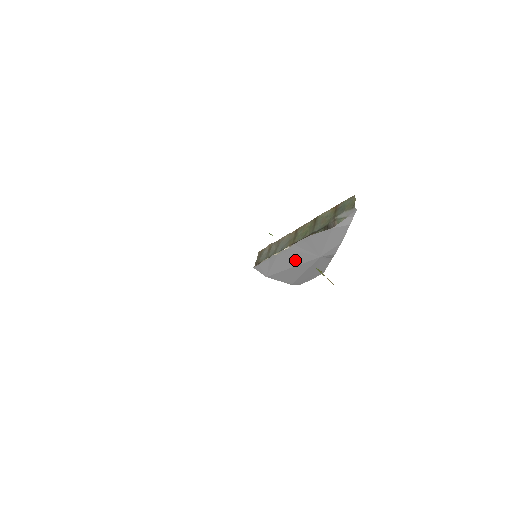
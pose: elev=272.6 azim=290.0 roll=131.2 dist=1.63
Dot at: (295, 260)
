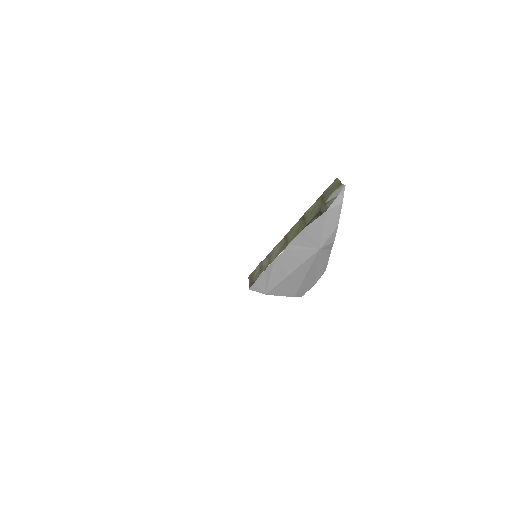
Dot at: (294, 262)
